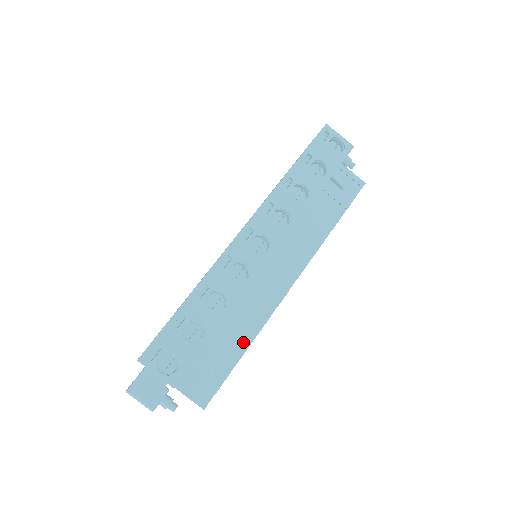
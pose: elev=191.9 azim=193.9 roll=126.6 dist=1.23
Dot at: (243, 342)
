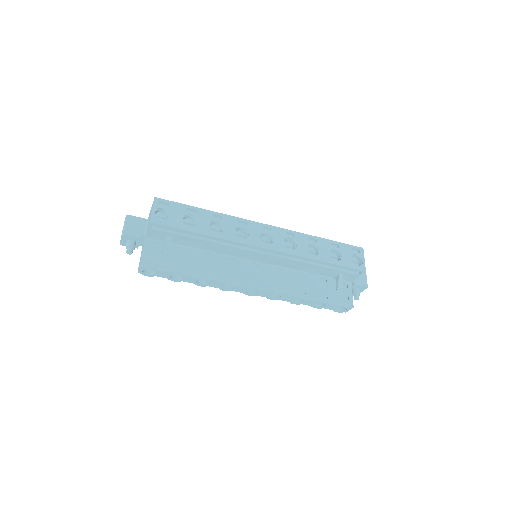
Dot at: (198, 271)
